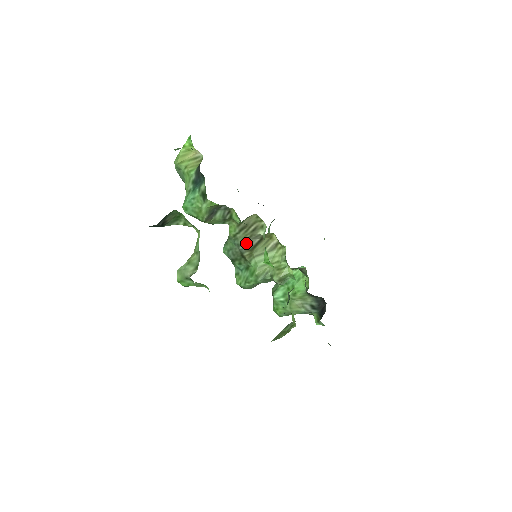
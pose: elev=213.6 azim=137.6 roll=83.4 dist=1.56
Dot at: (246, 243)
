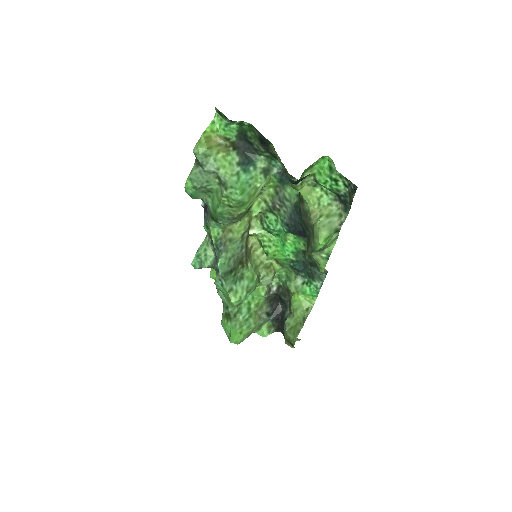
Dot at: occluded
